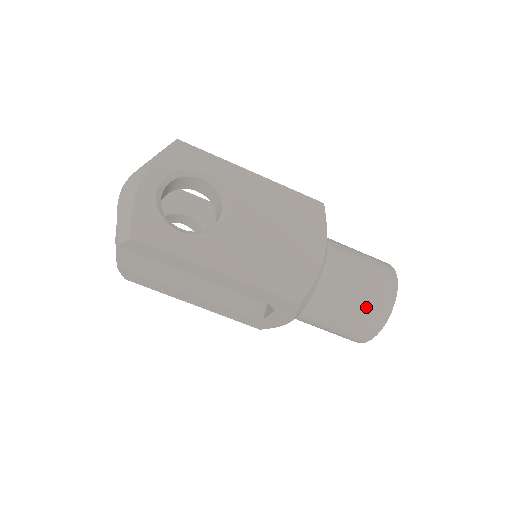
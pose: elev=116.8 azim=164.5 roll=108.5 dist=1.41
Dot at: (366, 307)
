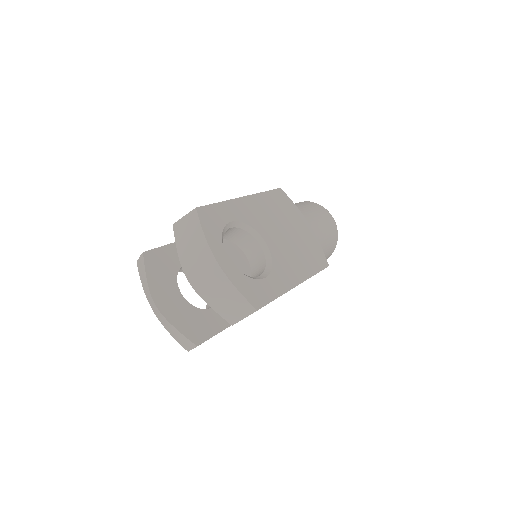
Dot at: (330, 239)
